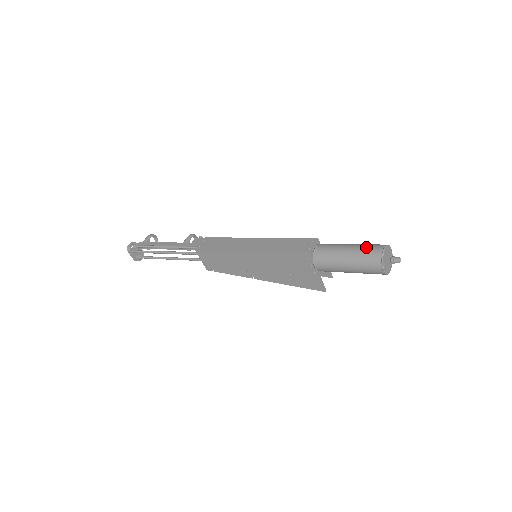
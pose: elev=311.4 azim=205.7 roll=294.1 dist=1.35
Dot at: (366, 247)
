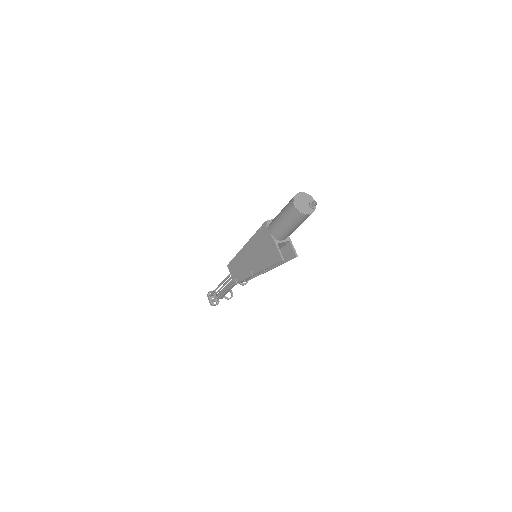
Dot at: occluded
